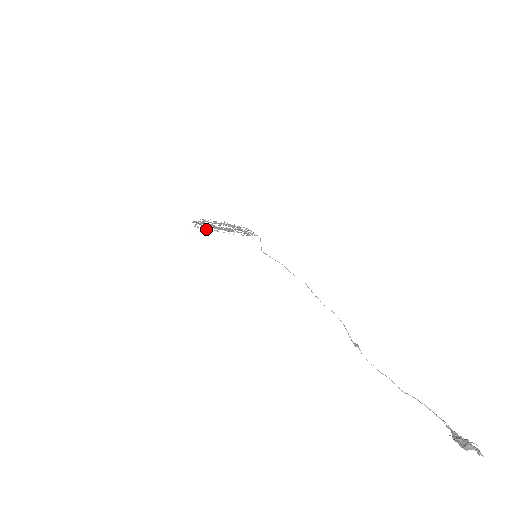
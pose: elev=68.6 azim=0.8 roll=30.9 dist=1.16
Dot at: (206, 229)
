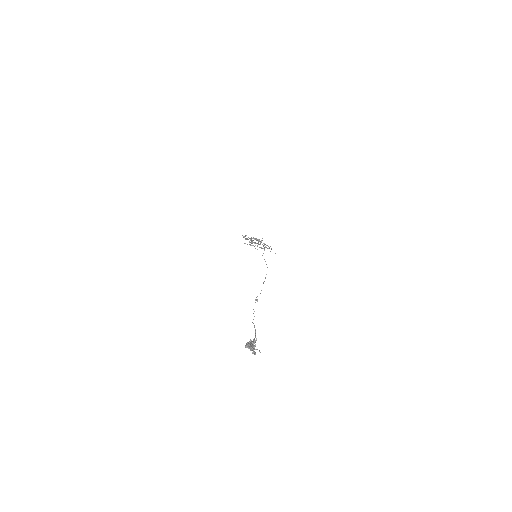
Dot at: occluded
